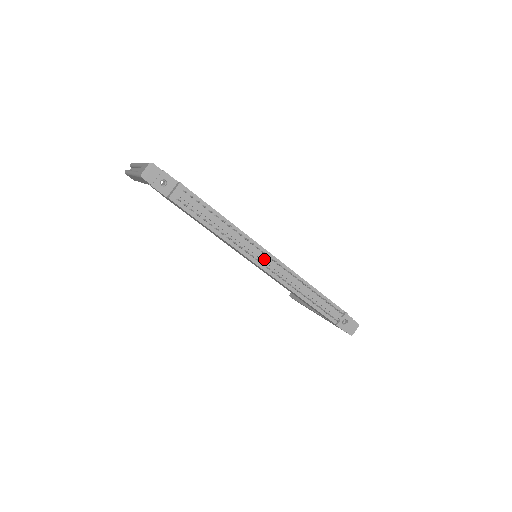
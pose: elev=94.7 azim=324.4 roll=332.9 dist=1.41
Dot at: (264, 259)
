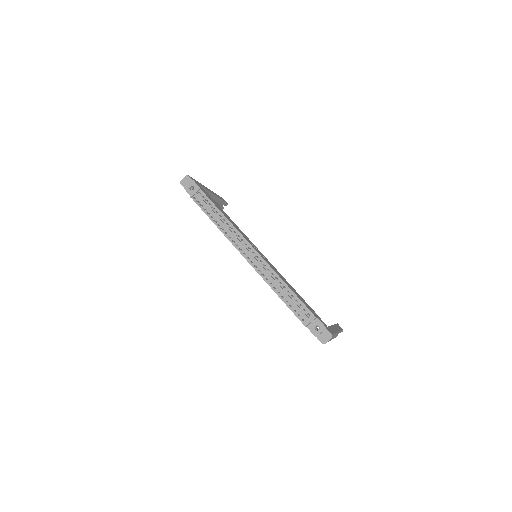
Dot at: (246, 250)
